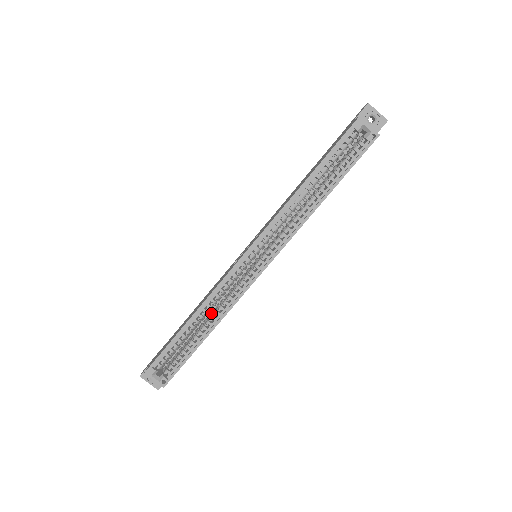
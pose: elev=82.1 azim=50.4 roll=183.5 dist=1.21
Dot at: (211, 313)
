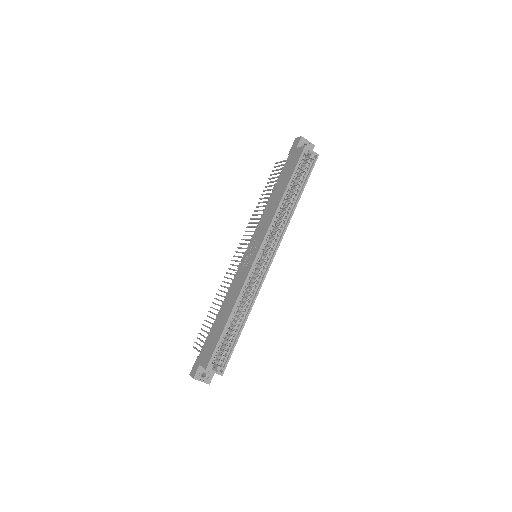
Dot at: occluded
